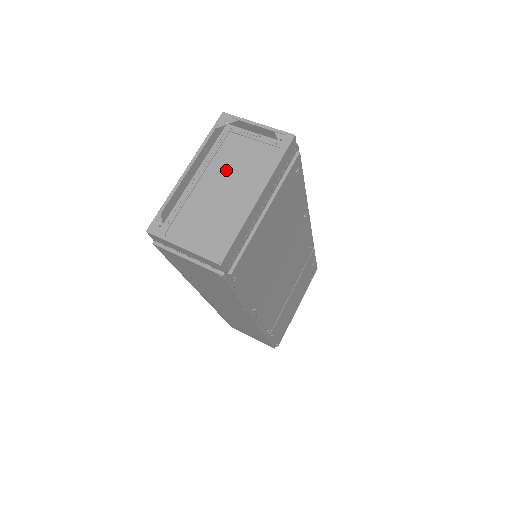
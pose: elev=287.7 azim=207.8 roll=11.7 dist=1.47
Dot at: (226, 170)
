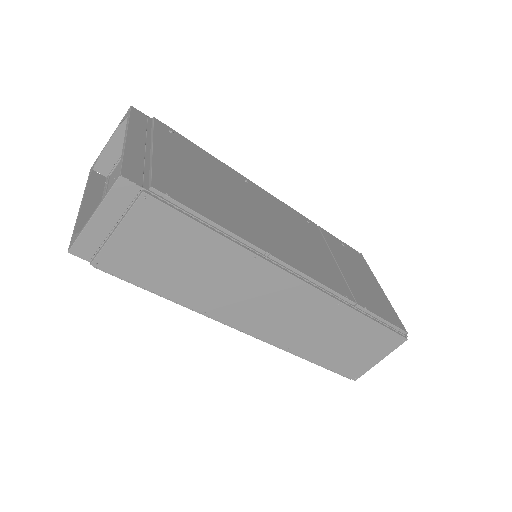
Dot at: occluded
